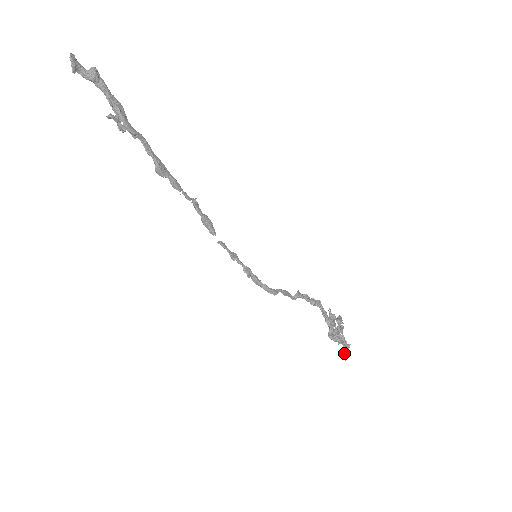
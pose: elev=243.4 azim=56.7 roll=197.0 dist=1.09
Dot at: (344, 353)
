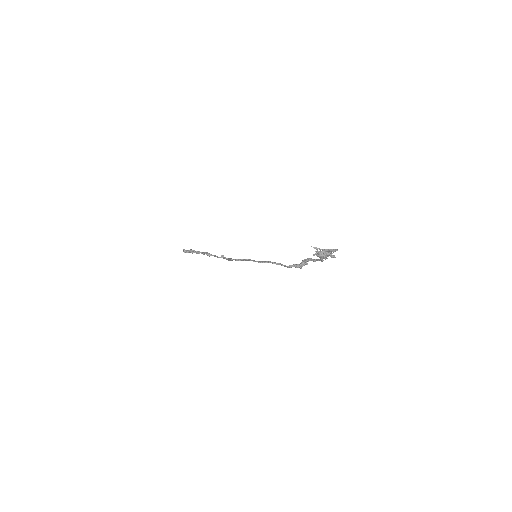
Dot at: (330, 251)
